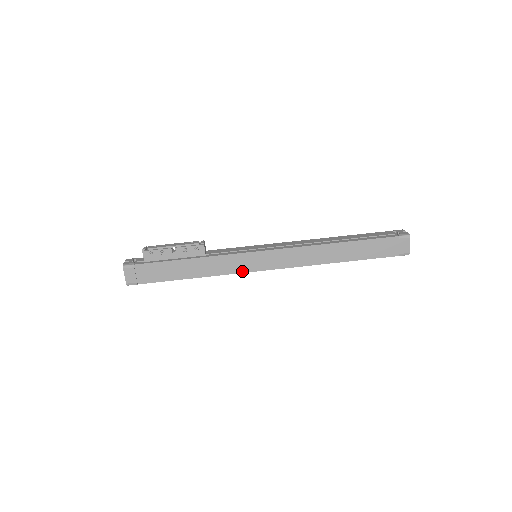
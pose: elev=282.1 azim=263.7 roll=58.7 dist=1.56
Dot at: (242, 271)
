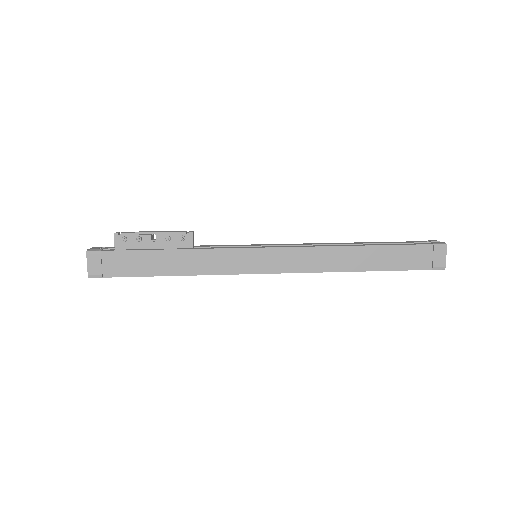
Dot at: (237, 272)
